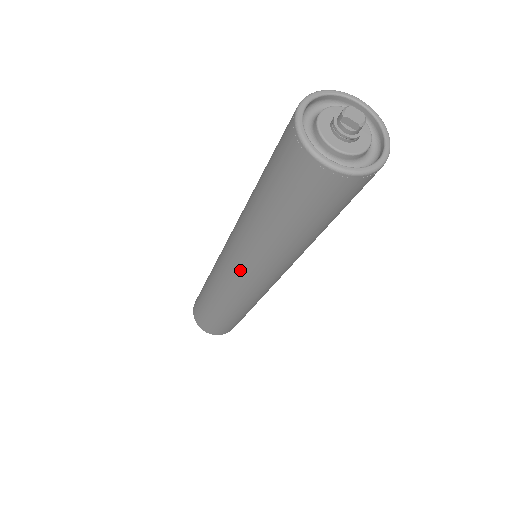
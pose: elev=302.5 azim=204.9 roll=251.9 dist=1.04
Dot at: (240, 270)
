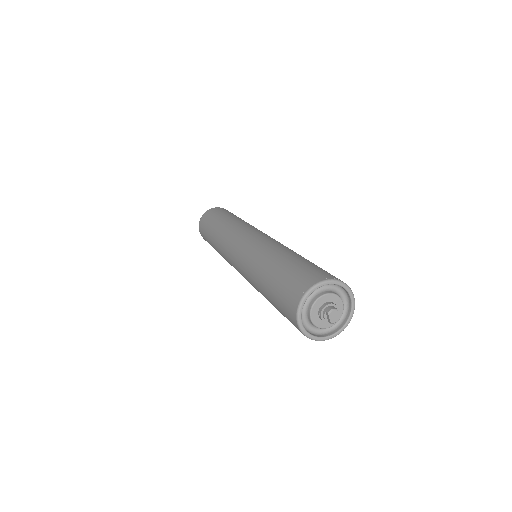
Dot at: (238, 264)
